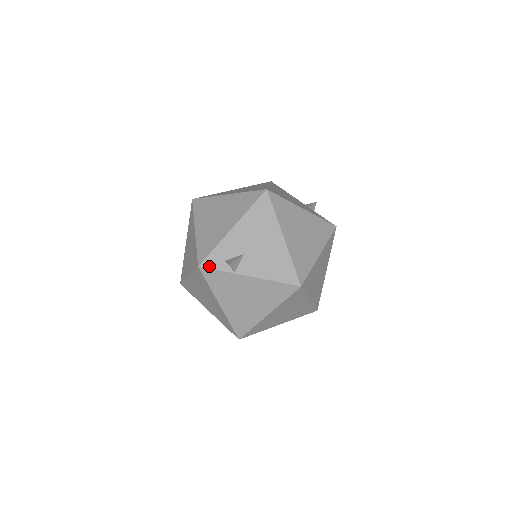
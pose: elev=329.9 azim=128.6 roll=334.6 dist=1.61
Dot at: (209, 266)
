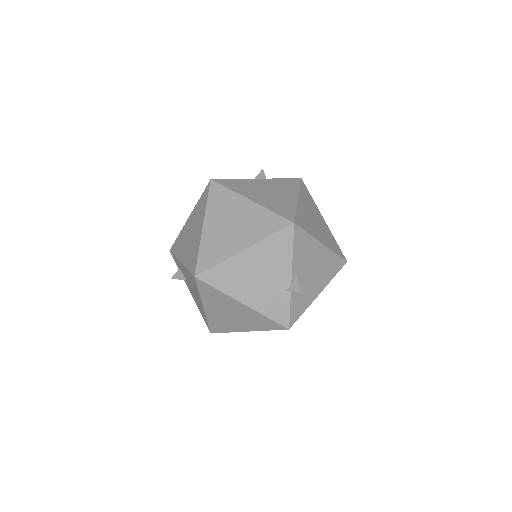
Dot at: occluded
